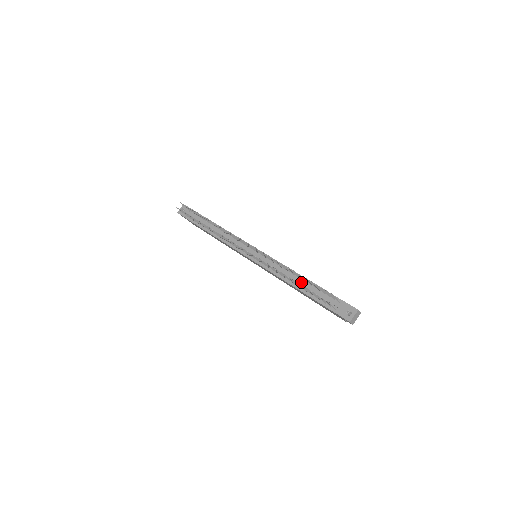
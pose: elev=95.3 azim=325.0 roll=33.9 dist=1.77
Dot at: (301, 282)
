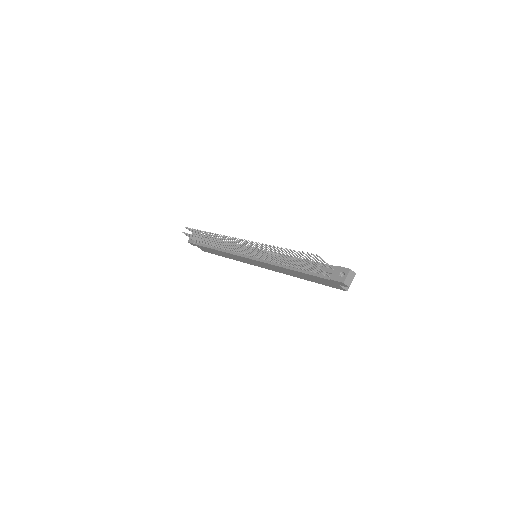
Dot at: (295, 262)
